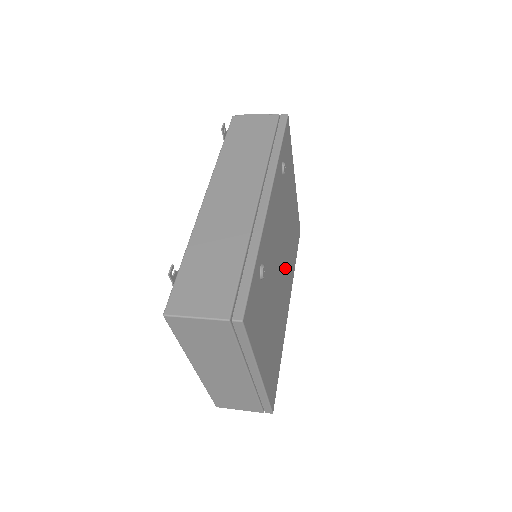
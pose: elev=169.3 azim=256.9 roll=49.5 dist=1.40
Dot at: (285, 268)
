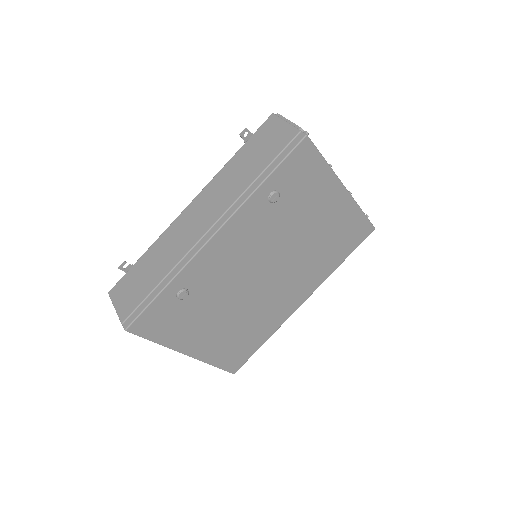
Dot at: (287, 275)
